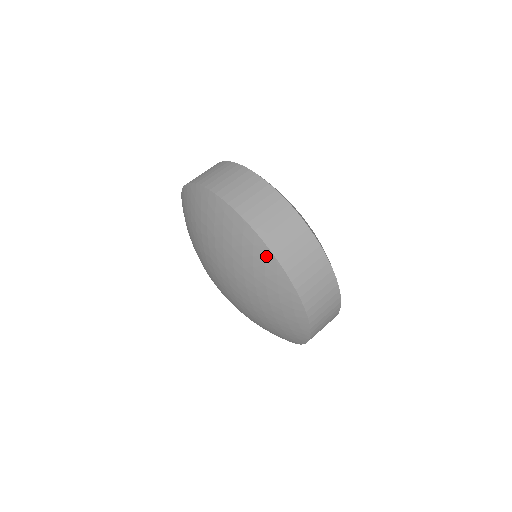
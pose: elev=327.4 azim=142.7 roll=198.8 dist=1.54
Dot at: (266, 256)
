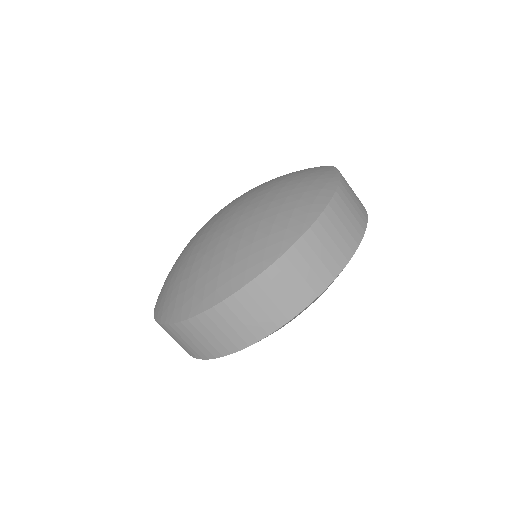
Dot at: (325, 167)
